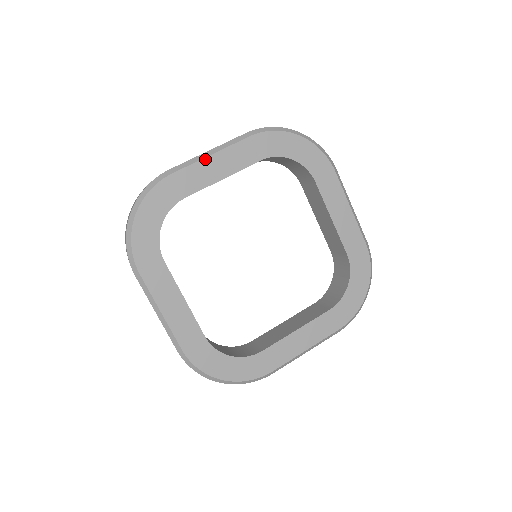
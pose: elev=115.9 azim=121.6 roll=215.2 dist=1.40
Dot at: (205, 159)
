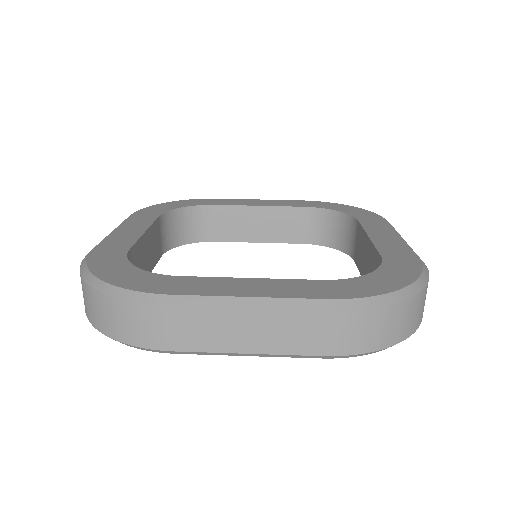
Dot at: (253, 200)
